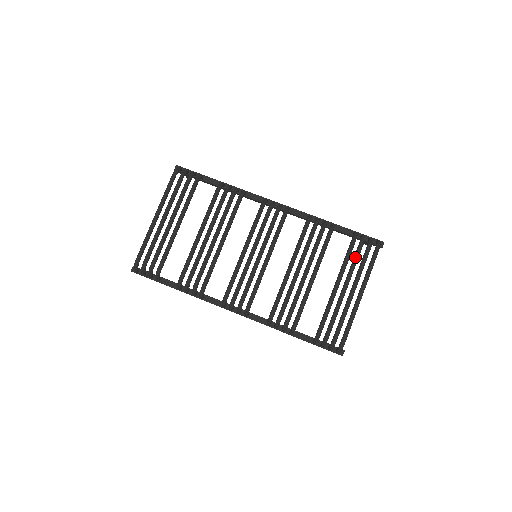
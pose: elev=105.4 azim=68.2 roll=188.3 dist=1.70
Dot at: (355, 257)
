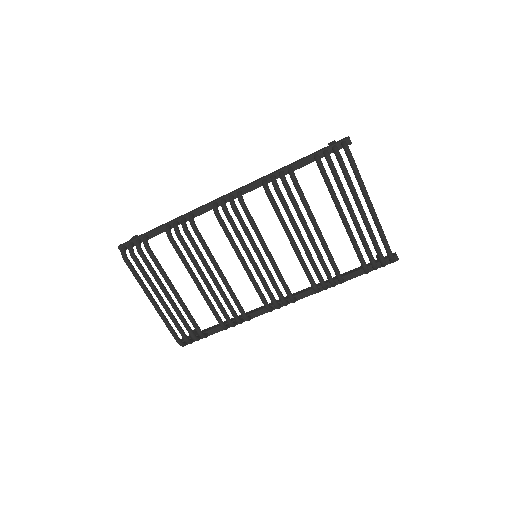
Dot at: (337, 182)
